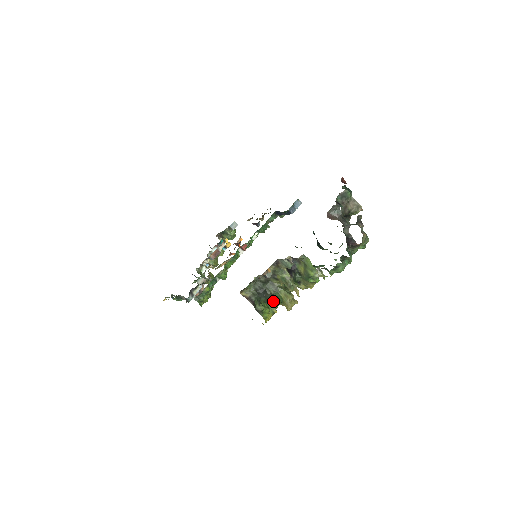
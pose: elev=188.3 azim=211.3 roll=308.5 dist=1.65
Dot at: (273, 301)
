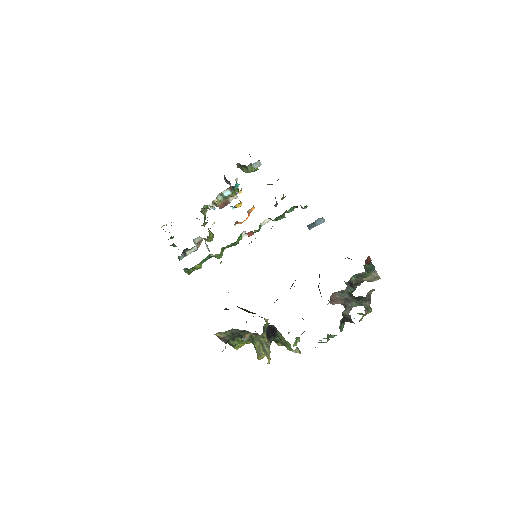
Dot at: occluded
